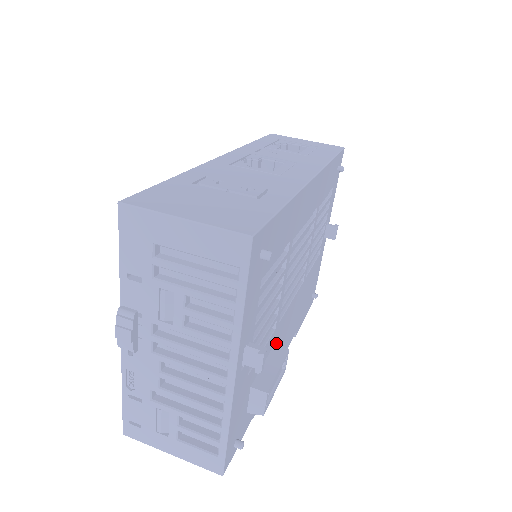
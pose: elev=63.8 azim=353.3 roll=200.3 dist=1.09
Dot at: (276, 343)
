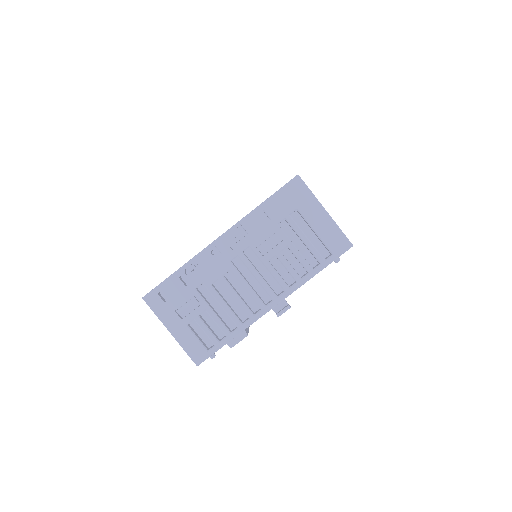
Dot at: occluded
